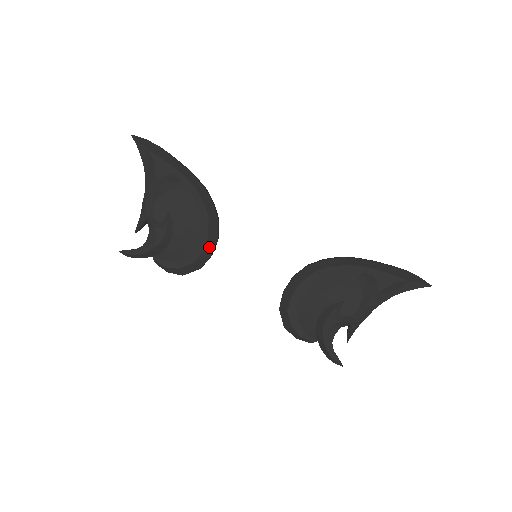
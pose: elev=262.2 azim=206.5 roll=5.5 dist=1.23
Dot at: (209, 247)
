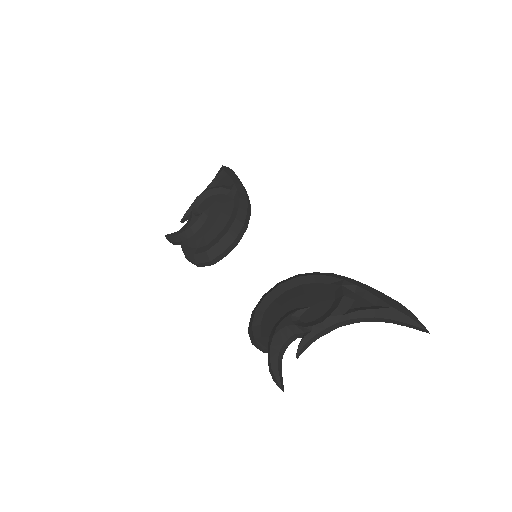
Dot at: (225, 242)
